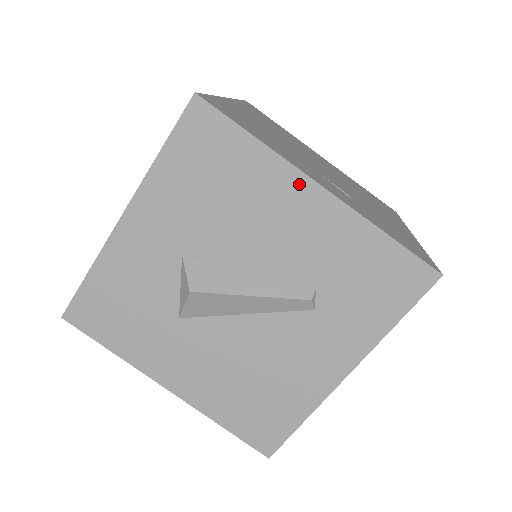
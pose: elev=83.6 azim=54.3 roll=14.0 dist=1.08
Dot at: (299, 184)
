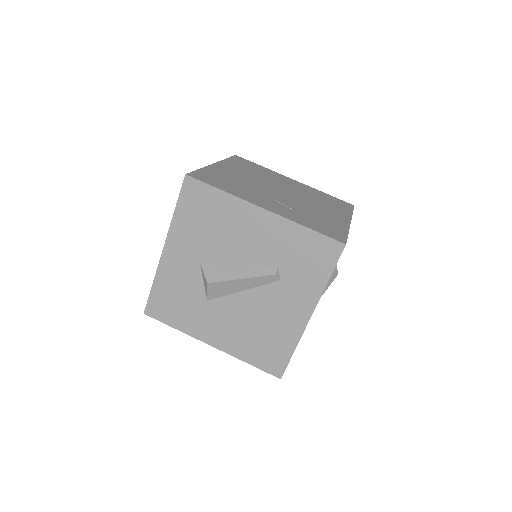
Dot at: (252, 210)
